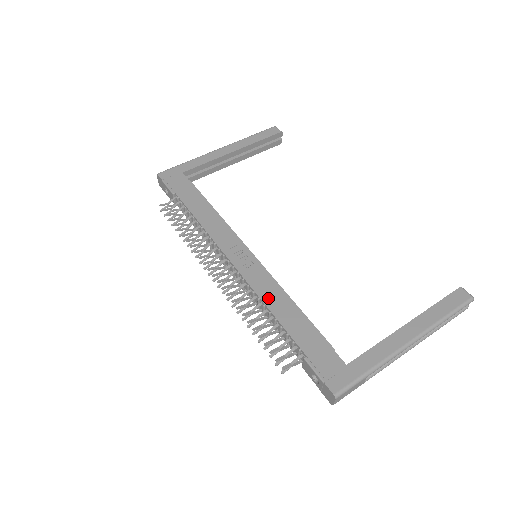
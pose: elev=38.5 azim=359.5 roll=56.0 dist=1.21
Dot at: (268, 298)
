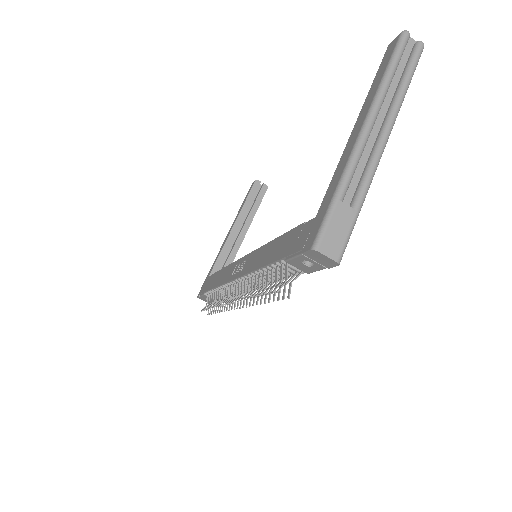
Dot at: (256, 264)
